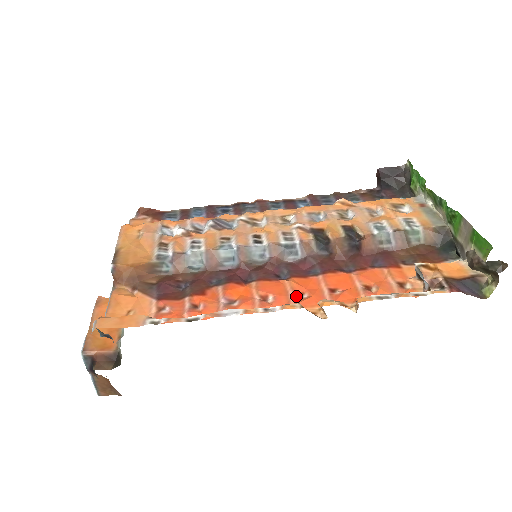
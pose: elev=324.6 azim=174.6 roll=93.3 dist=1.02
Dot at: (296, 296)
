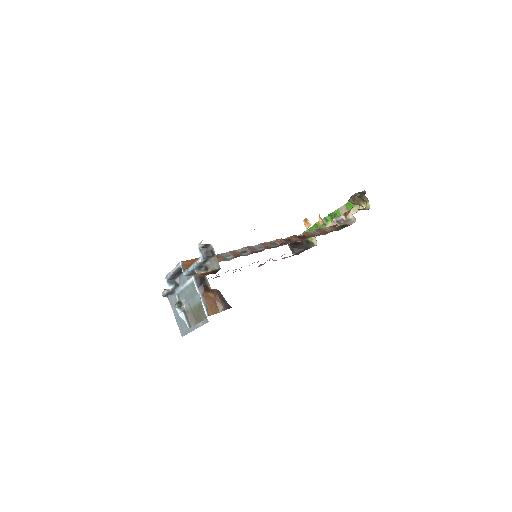
Dot at: occluded
